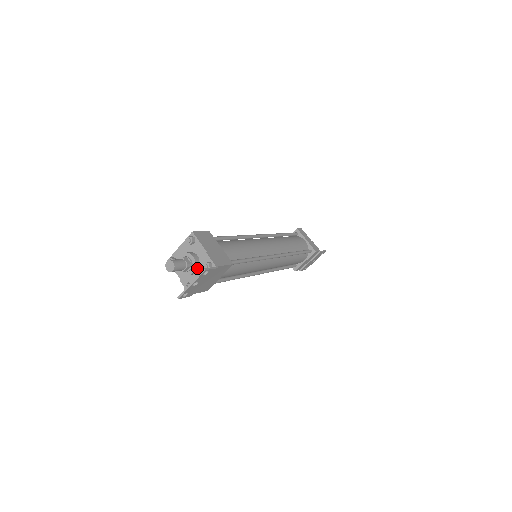
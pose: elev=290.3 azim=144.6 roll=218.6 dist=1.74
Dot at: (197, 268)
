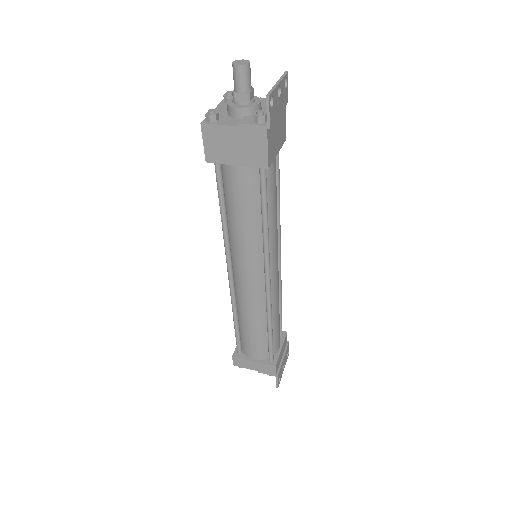
Dot at: (260, 105)
